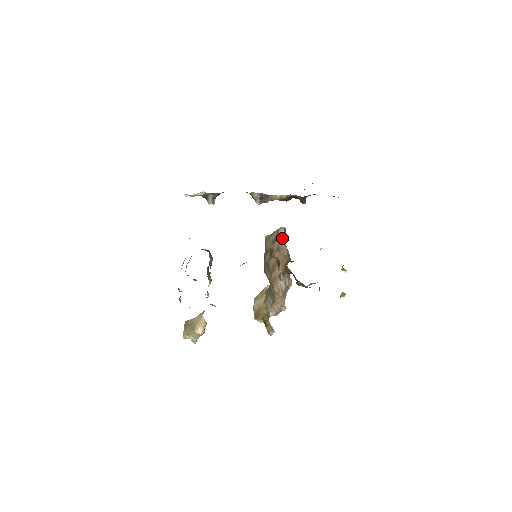
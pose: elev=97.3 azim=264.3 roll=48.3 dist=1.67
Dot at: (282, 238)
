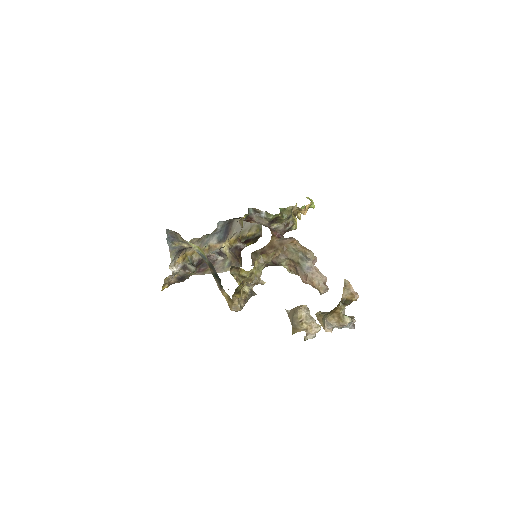
Dot at: occluded
